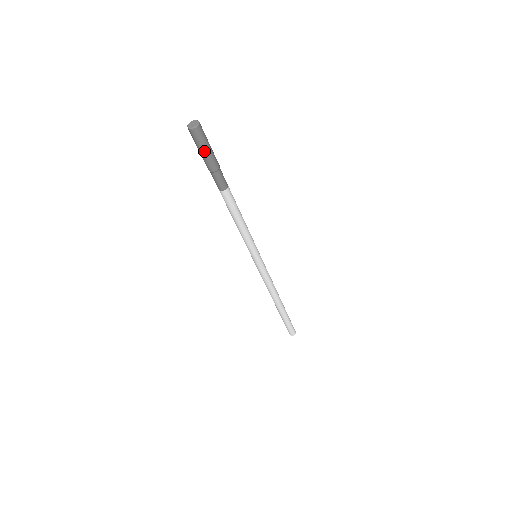
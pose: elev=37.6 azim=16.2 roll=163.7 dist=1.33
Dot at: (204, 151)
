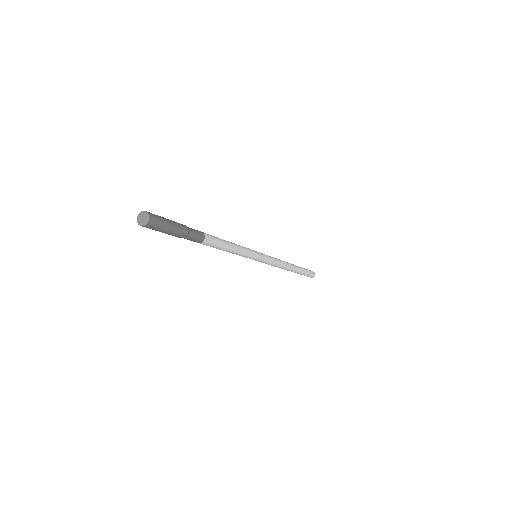
Dot at: (167, 231)
